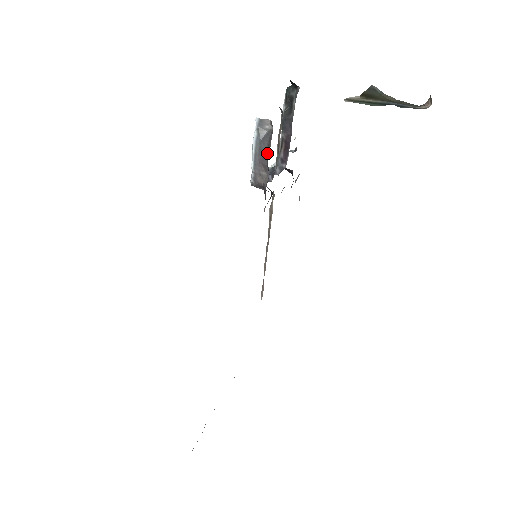
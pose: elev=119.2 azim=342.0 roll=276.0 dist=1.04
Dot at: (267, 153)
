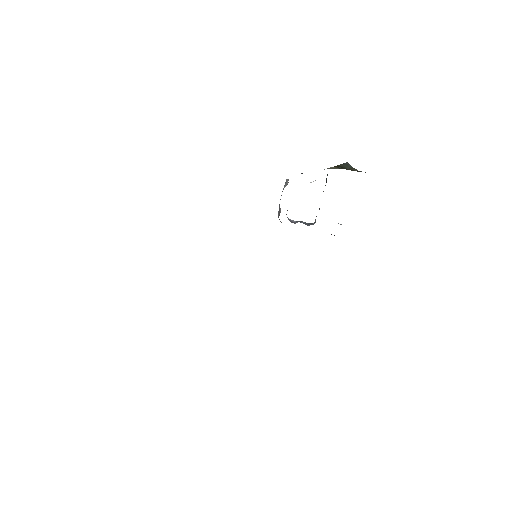
Dot at: occluded
